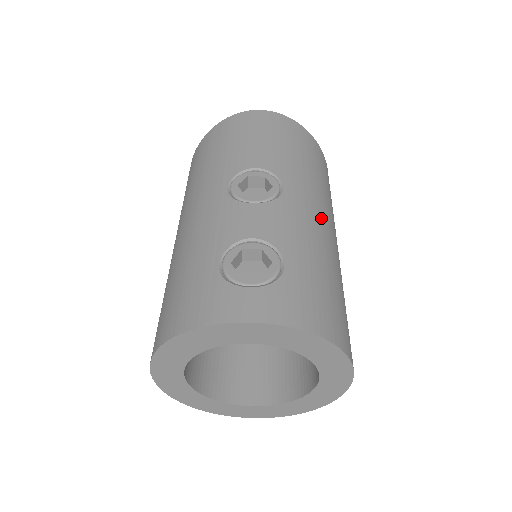
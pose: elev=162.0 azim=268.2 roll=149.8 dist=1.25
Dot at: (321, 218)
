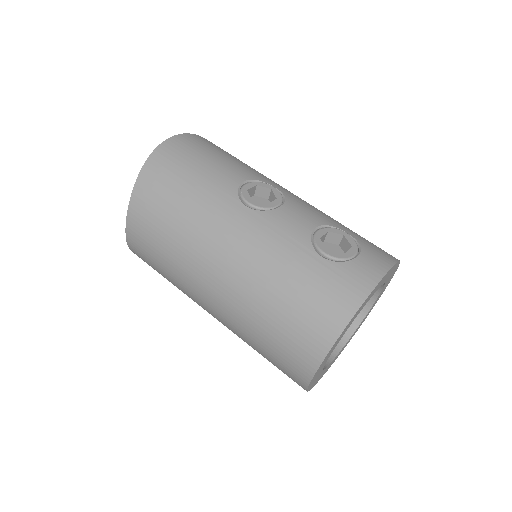
Dot at: occluded
